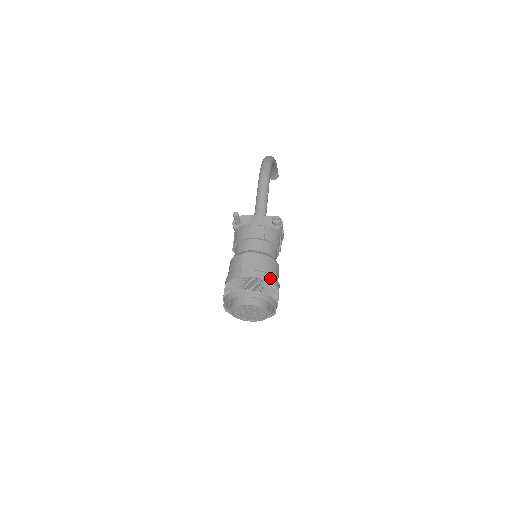
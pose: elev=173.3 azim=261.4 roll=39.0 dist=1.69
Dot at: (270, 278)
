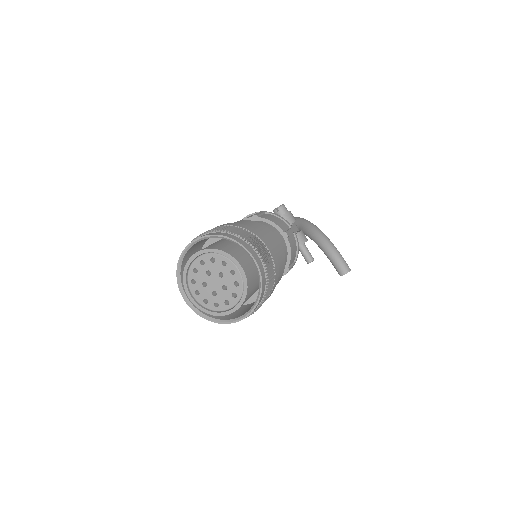
Dot at: (243, 226)
